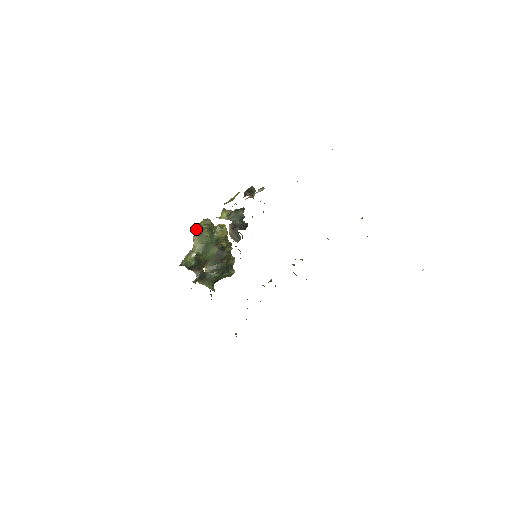
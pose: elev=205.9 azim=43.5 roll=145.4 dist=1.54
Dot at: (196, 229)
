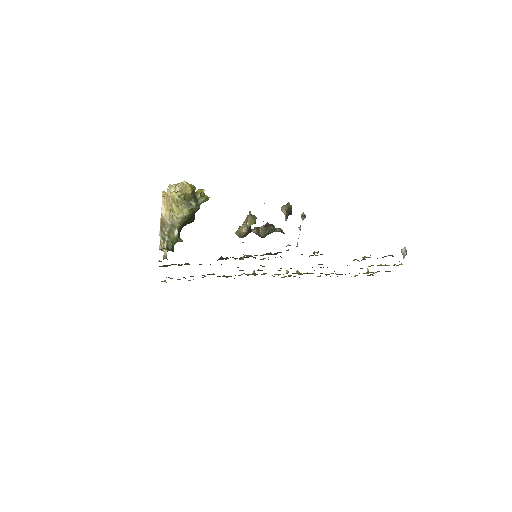
Dot at: (183, 201)
